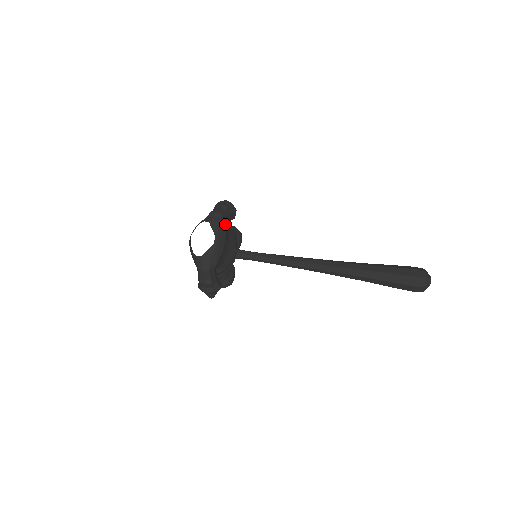
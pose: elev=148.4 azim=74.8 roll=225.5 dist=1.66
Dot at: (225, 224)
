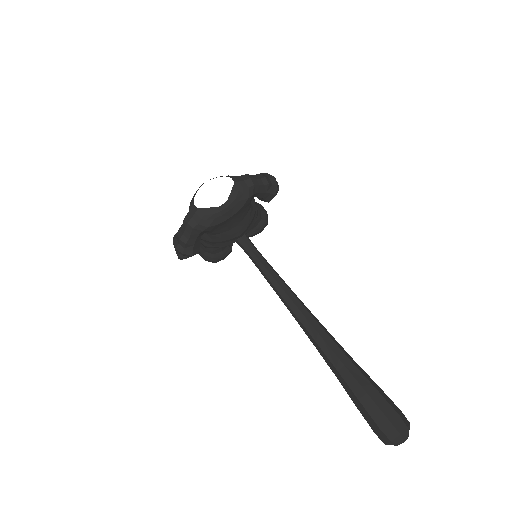
Dot at: (250, 198)
